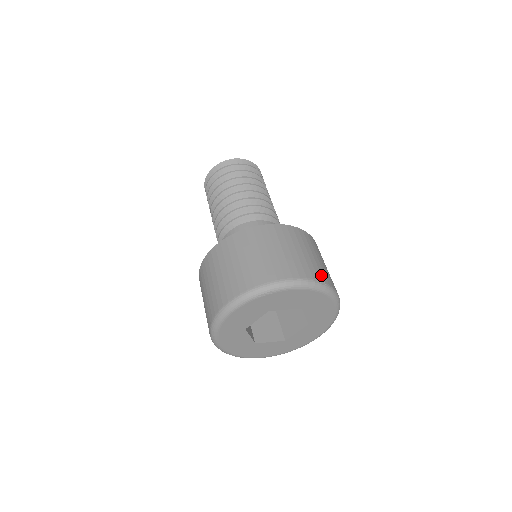
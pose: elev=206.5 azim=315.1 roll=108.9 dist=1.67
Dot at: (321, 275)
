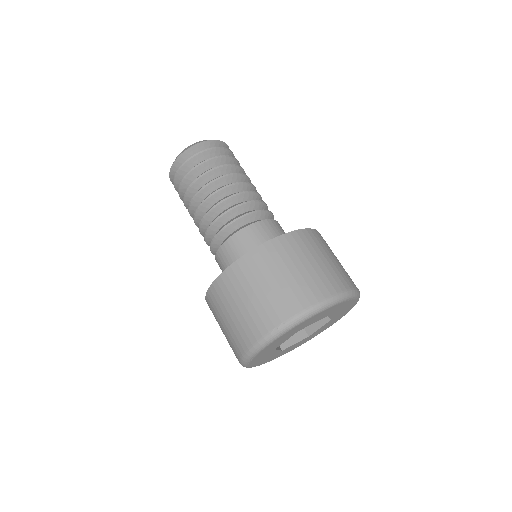
Dot at: occluded
